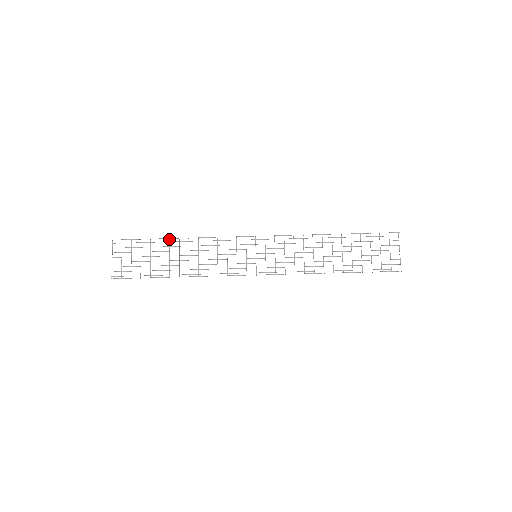
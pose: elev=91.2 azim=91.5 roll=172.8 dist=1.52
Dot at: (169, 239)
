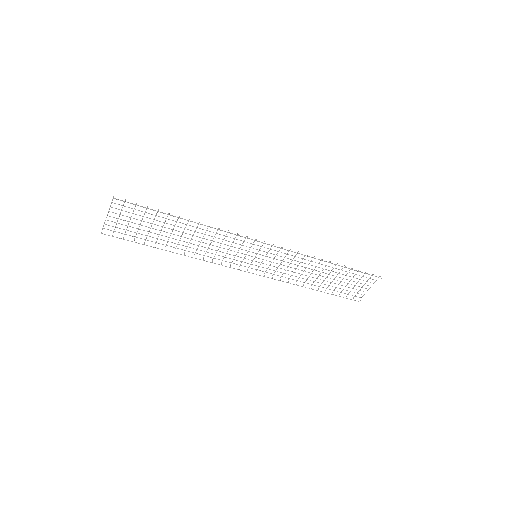
Dot at: occluded
